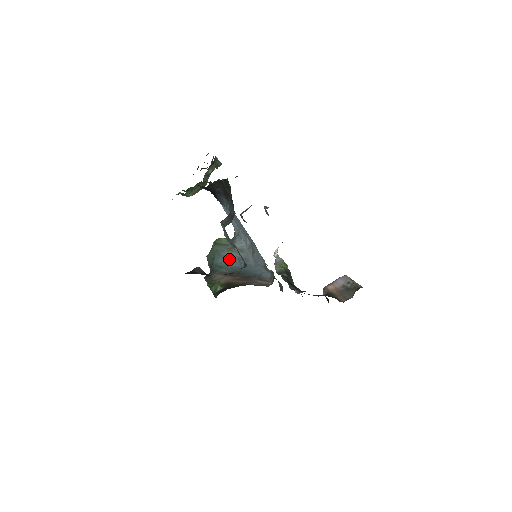
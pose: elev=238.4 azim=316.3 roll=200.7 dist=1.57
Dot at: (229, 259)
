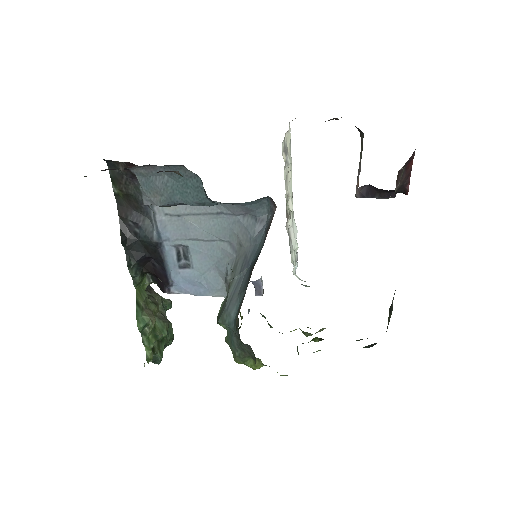
Dot at: (236, 293)
